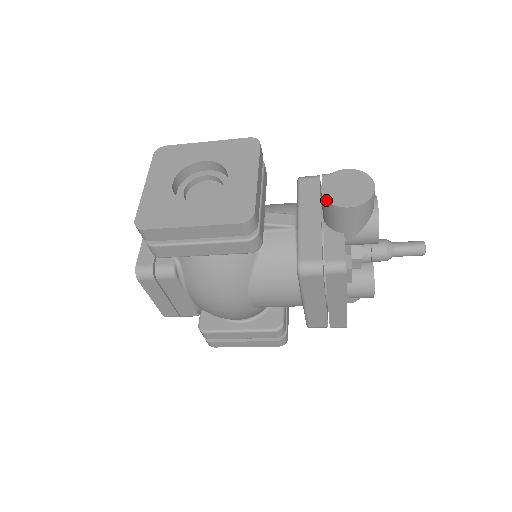
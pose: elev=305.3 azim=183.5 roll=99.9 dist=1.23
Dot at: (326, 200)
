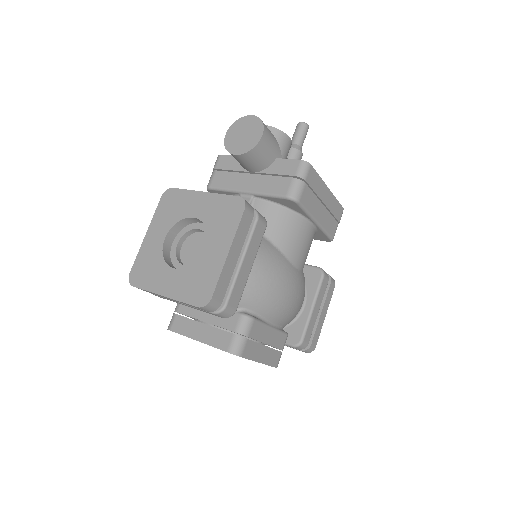
Dot at: (247, 152)
